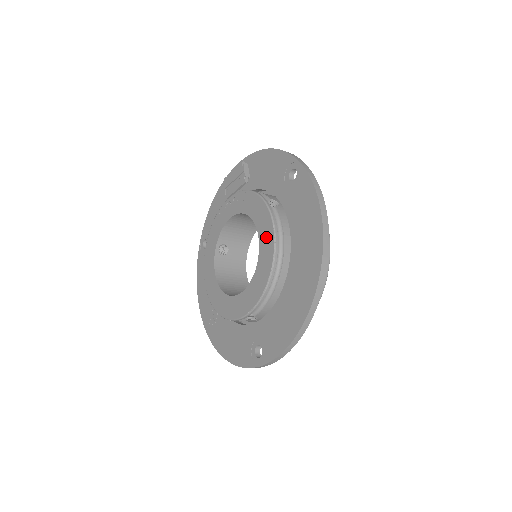
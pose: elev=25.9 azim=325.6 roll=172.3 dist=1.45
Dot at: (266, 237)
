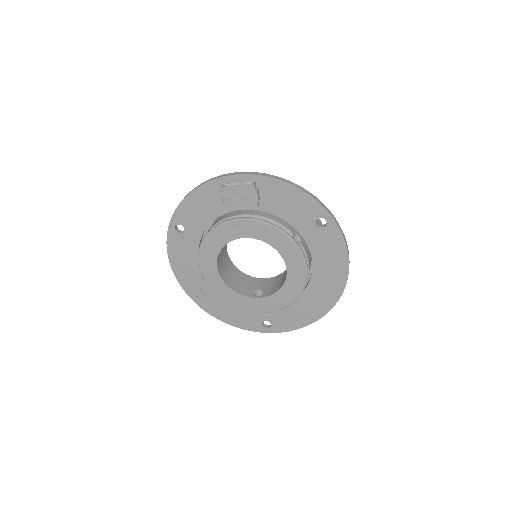
Dot at: (297, 271)
